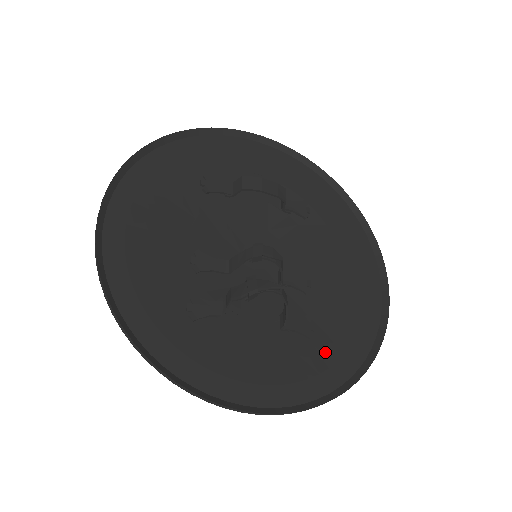
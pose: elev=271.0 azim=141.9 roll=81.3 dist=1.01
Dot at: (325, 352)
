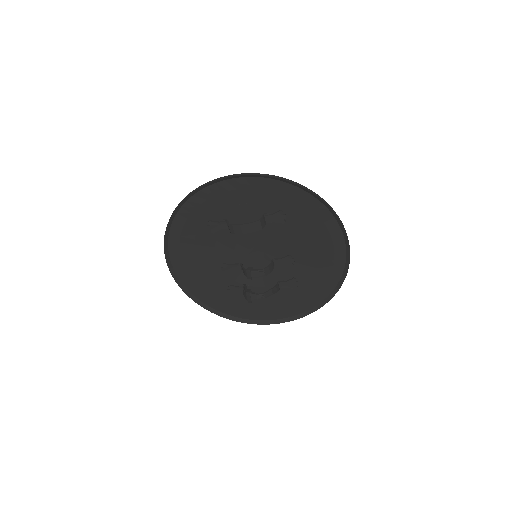
Dot at: (306, 293)
